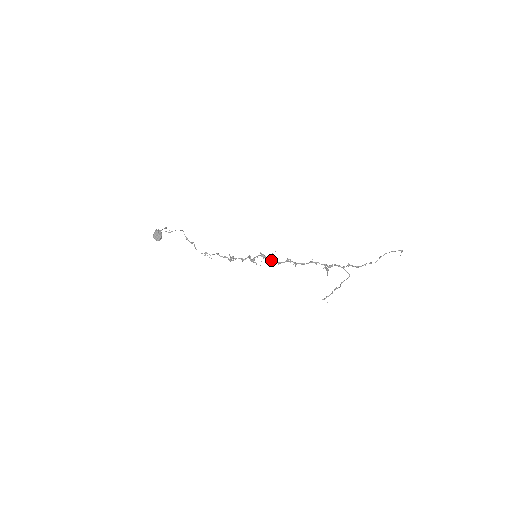
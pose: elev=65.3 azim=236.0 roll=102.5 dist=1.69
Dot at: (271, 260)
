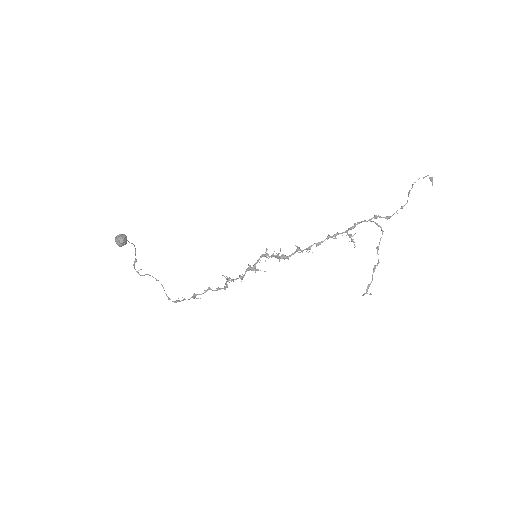
Dot at: (277, 255)
